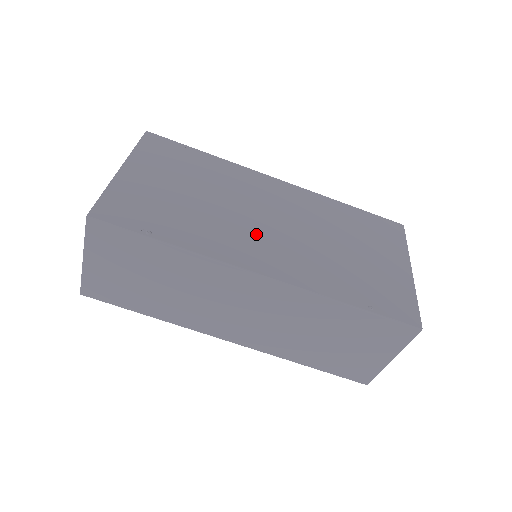
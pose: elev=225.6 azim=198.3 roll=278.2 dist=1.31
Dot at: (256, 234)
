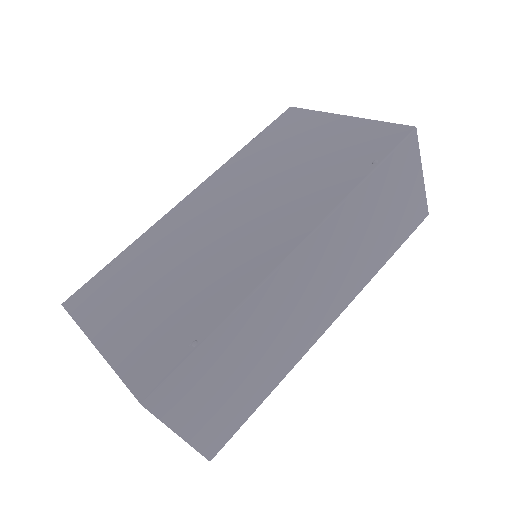
Dot at: (244, 237)
